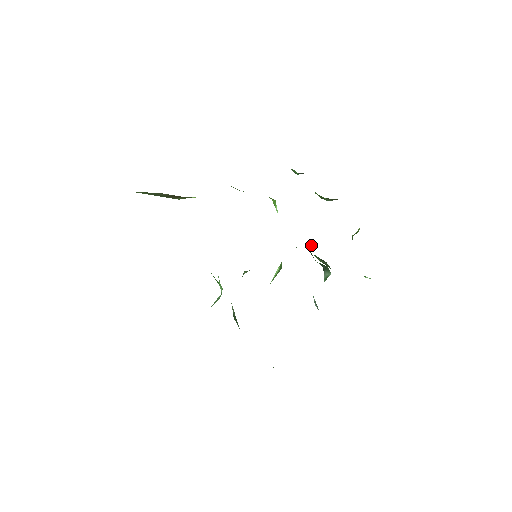
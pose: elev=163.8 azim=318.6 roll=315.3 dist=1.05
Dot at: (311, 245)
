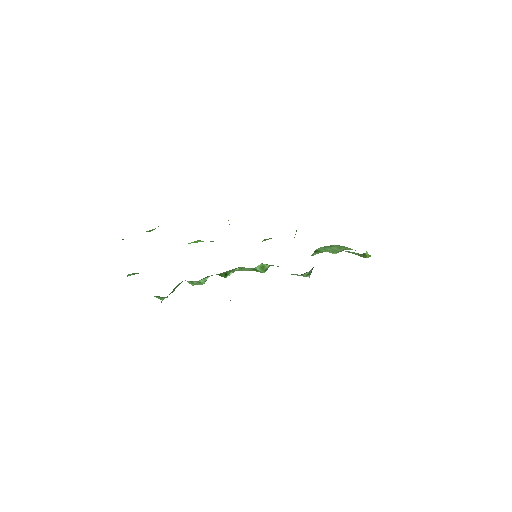
Dot at: (314, 254)
